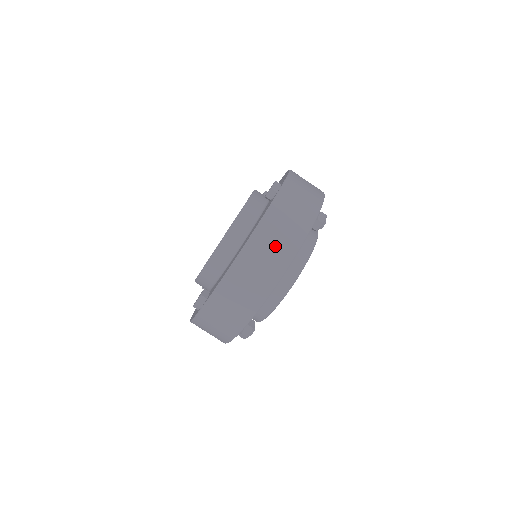
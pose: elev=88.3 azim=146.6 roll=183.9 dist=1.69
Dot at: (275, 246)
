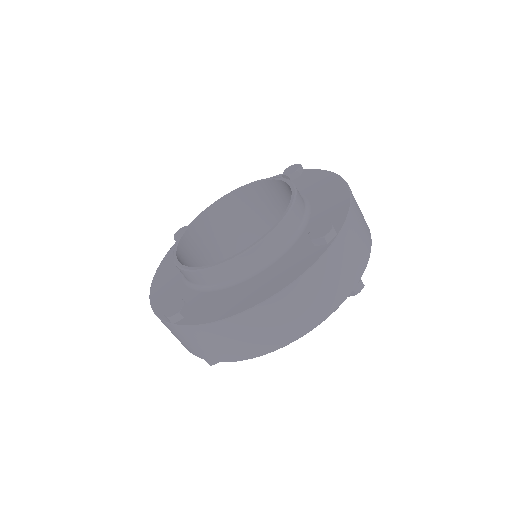
Dot at: (294, 315)
